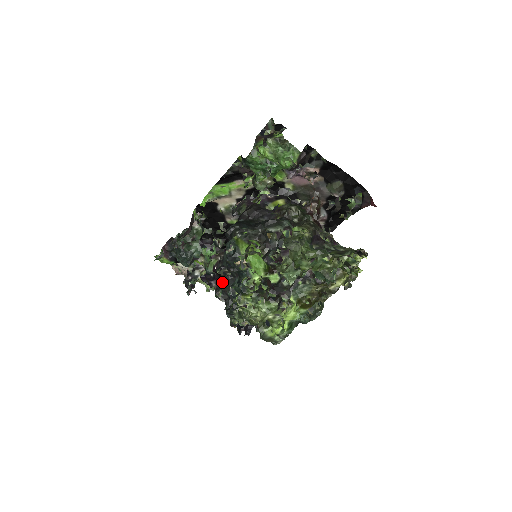
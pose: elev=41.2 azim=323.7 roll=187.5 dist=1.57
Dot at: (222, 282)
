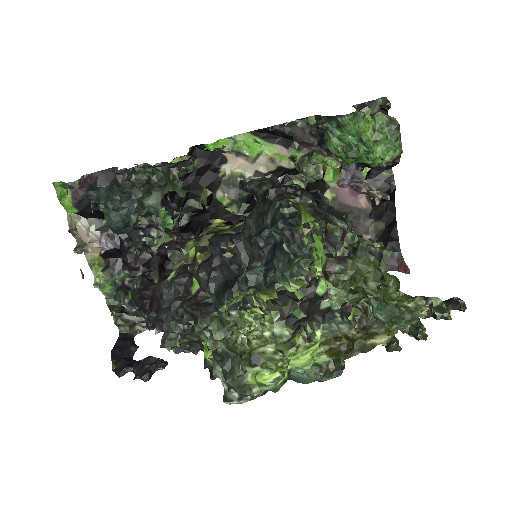
Dot at: occluded
